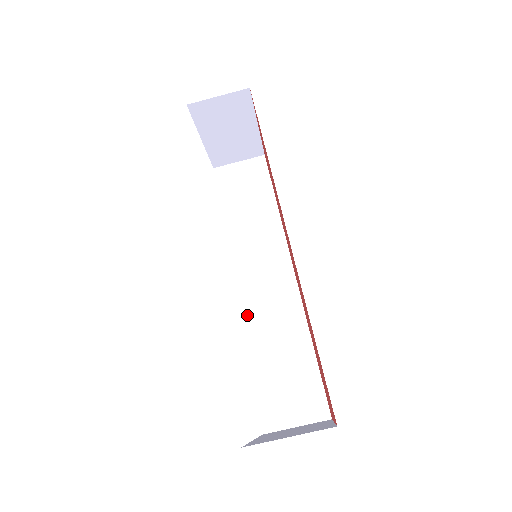
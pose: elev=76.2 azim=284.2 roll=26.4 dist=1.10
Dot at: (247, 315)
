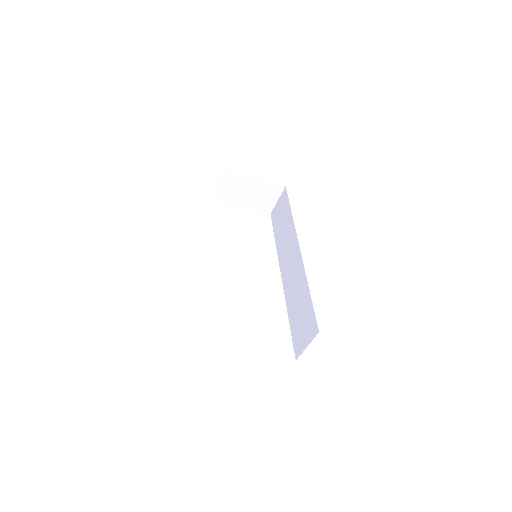
Dot at: (286, 292)
